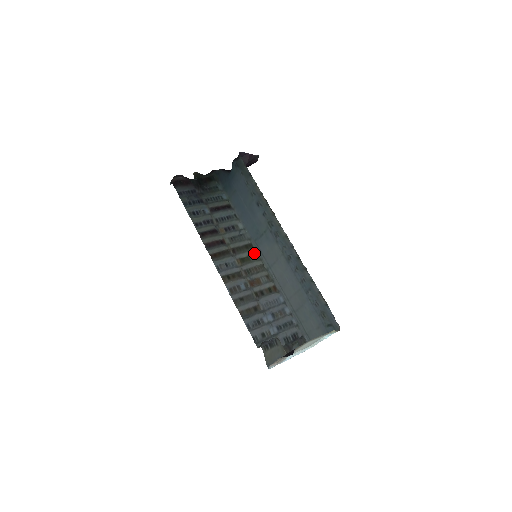
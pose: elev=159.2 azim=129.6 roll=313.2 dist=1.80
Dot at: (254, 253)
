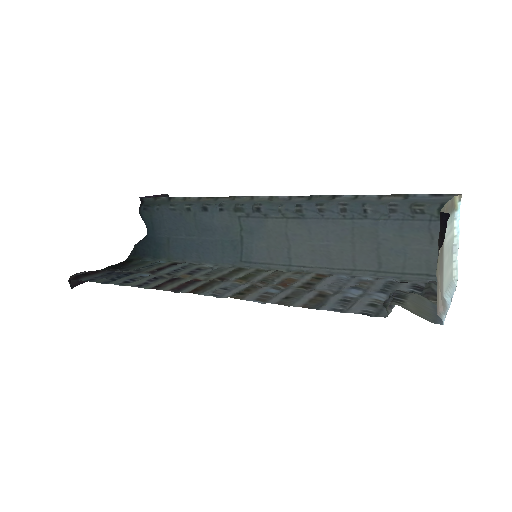
Dot at: (252, 270)
